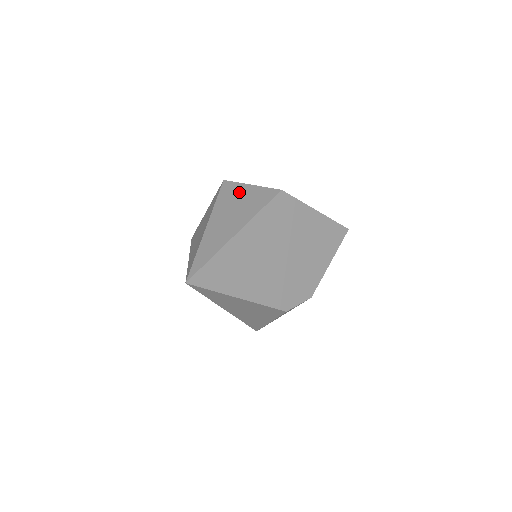
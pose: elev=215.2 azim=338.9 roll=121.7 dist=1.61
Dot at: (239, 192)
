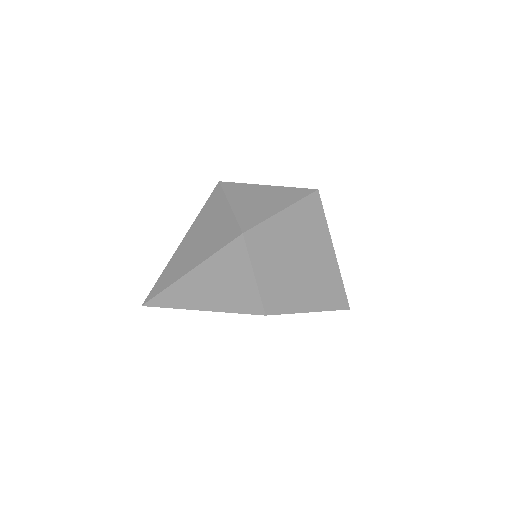
Dot at: (238, 271)
